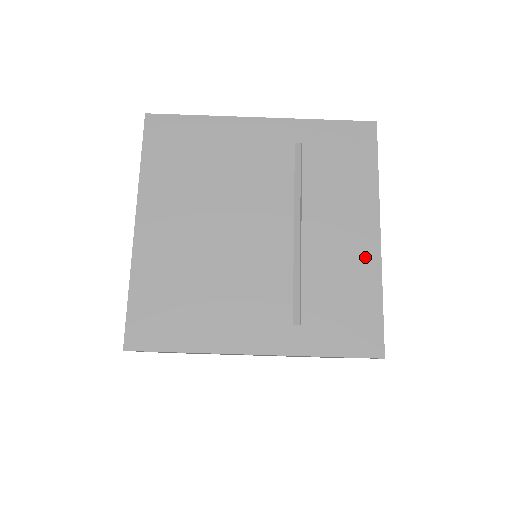
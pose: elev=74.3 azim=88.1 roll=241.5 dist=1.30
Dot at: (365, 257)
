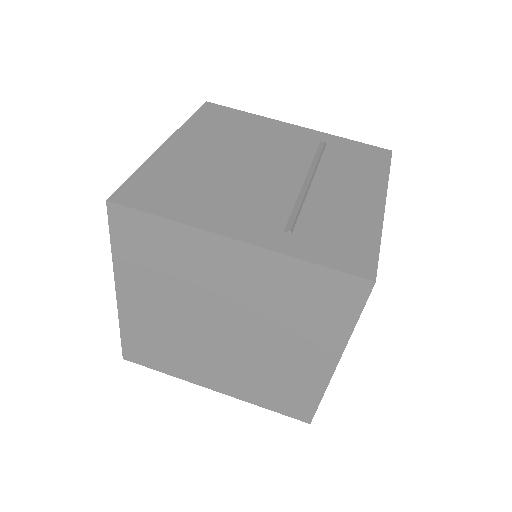
Dot at: (368, 212)
